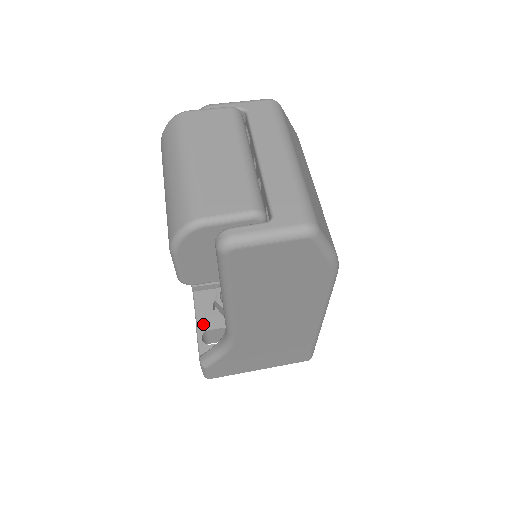
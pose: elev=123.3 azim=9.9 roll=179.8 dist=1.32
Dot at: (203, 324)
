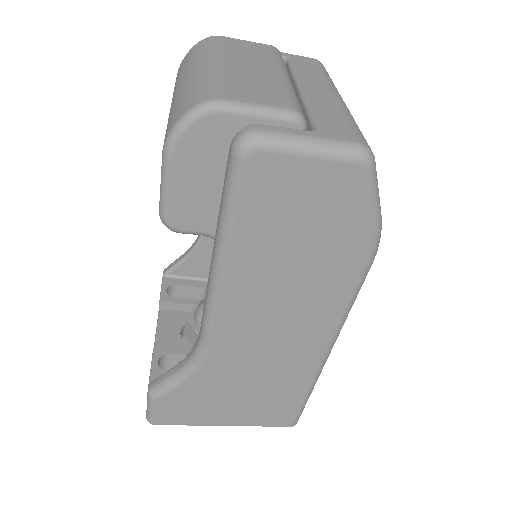
Dot at: occluded
